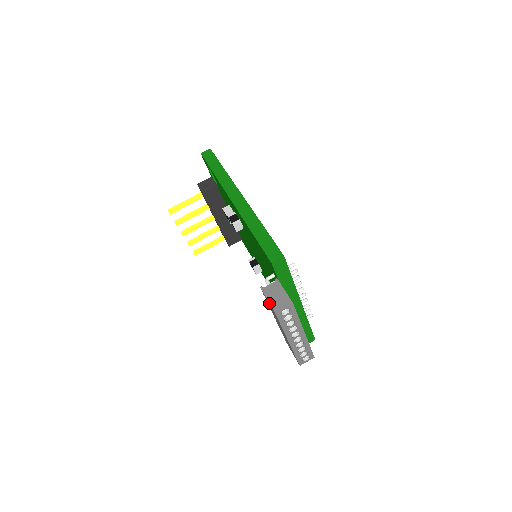
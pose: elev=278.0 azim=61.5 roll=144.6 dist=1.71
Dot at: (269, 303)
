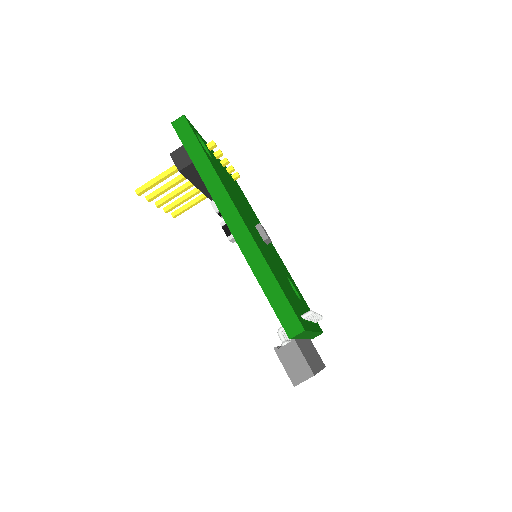
Dot at: (286, 372)
